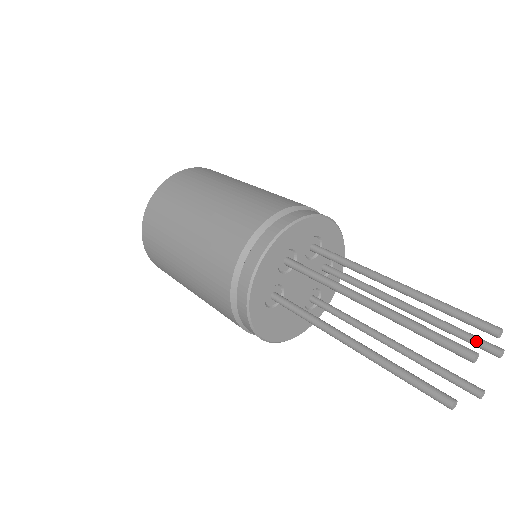
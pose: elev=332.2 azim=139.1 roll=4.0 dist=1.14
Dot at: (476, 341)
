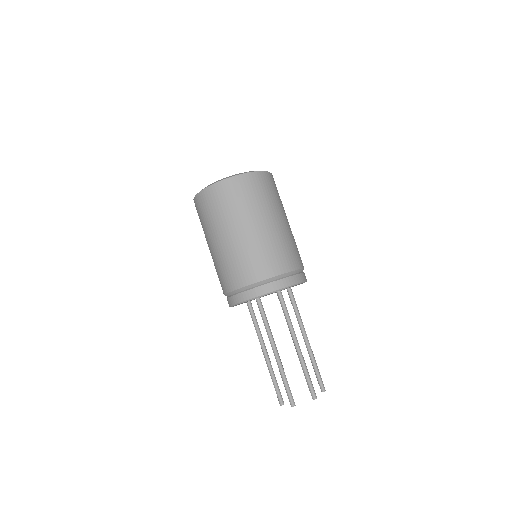
Dot at: (318, 381)
